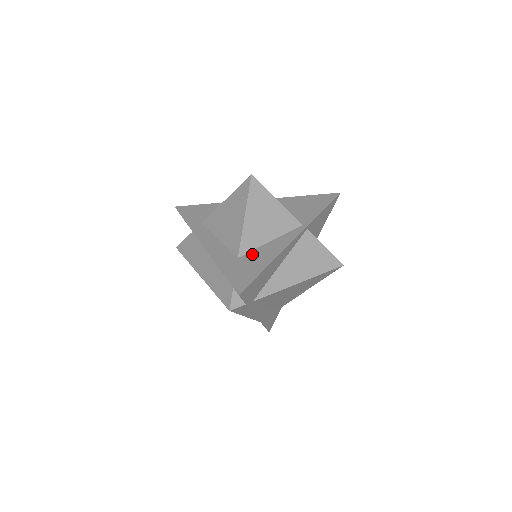
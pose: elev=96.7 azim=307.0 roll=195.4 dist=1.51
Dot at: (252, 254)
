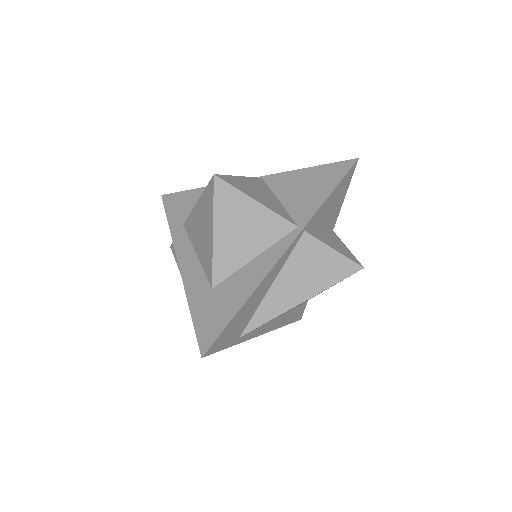
Dot at: (228, 283)
